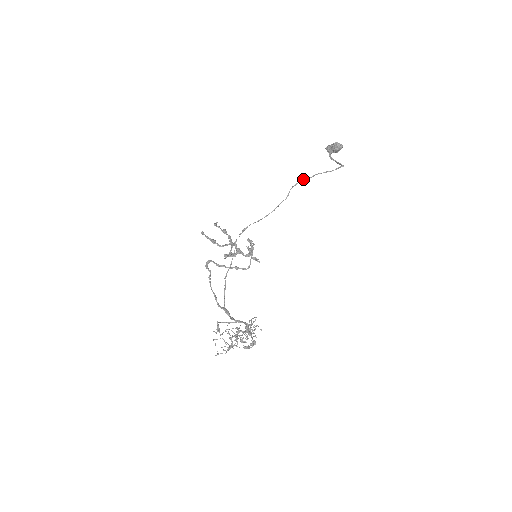
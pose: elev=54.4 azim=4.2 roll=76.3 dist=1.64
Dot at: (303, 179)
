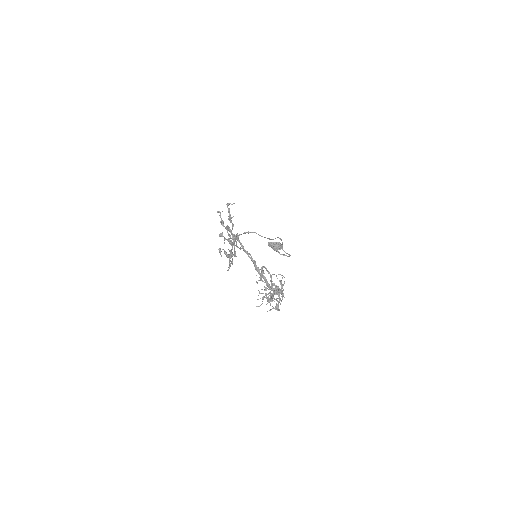
Dot at: occluded
